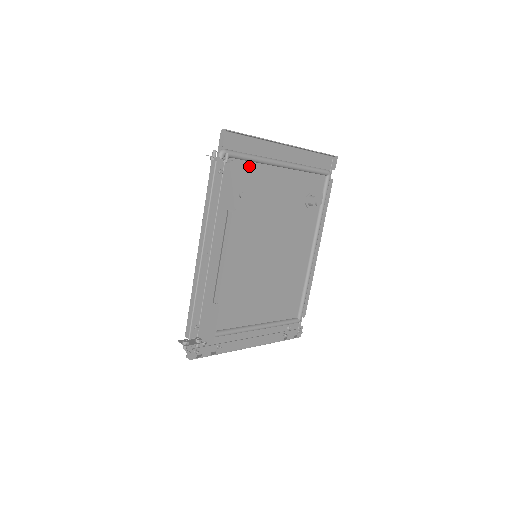
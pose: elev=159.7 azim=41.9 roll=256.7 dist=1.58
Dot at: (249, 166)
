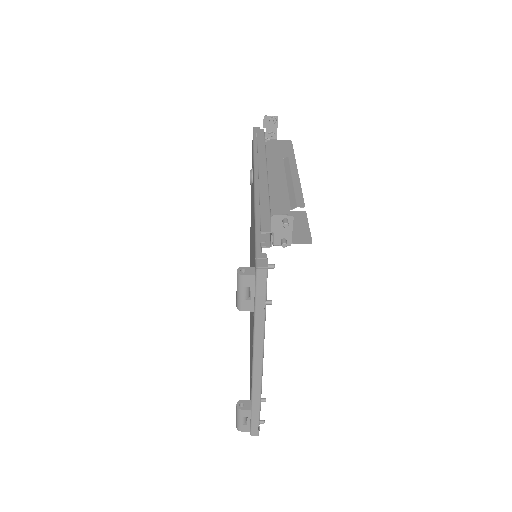
Dot at: occluded
